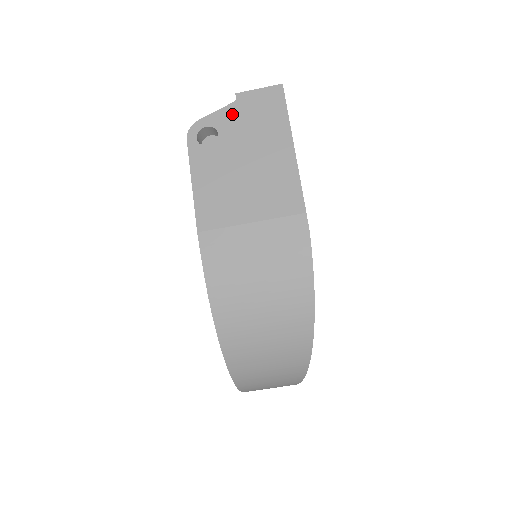
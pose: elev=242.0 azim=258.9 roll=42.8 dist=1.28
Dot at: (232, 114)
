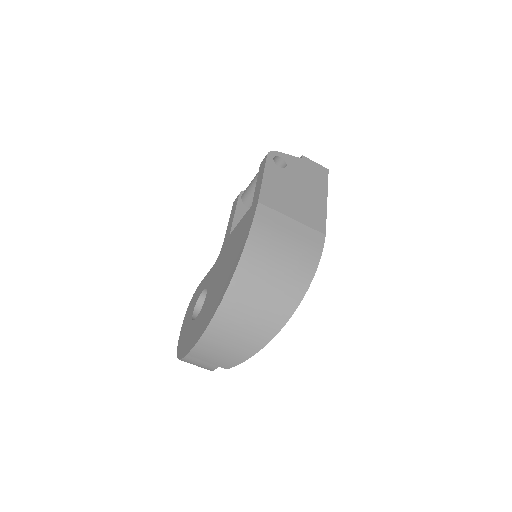
Dot at: (297, 162)
